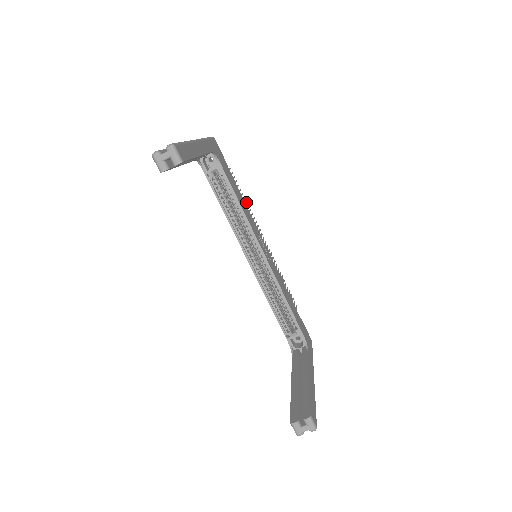
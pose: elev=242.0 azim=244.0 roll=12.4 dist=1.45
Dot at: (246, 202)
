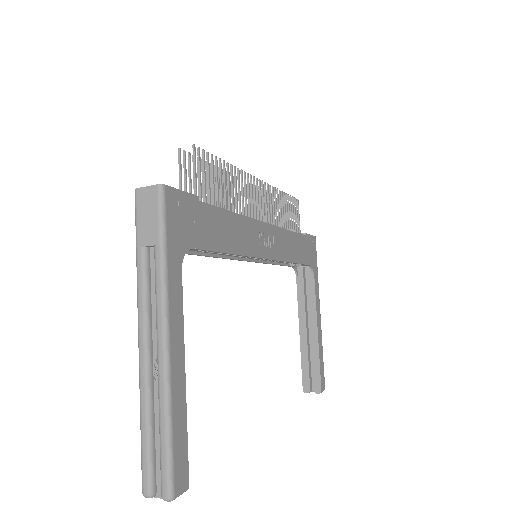
Dot at: (228, 172)
